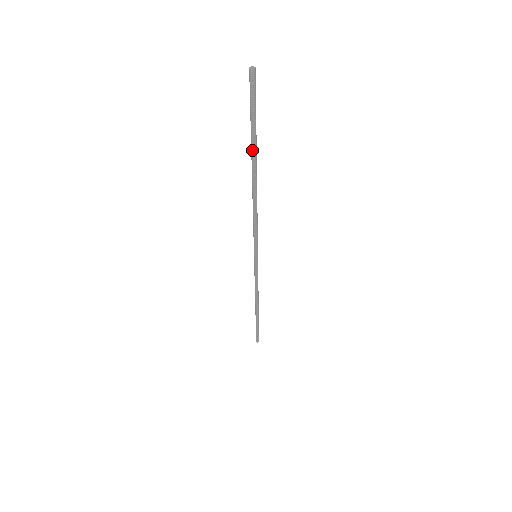
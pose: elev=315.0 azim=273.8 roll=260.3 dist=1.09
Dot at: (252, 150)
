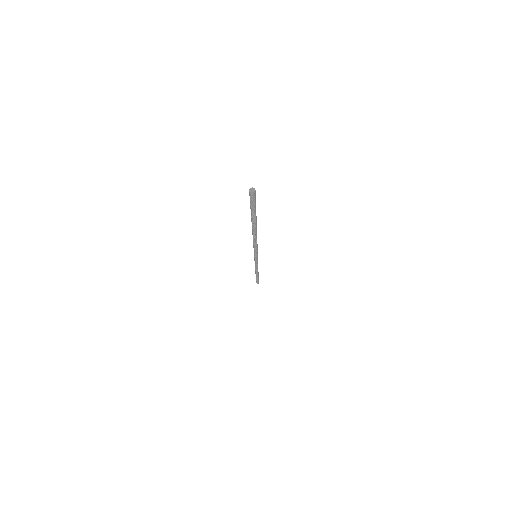
Dot at: (252, 221)
